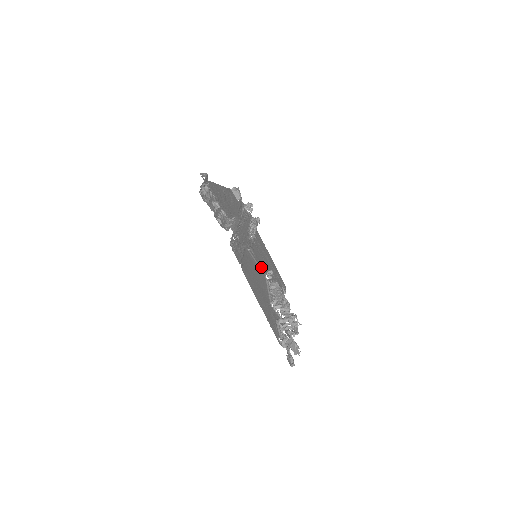
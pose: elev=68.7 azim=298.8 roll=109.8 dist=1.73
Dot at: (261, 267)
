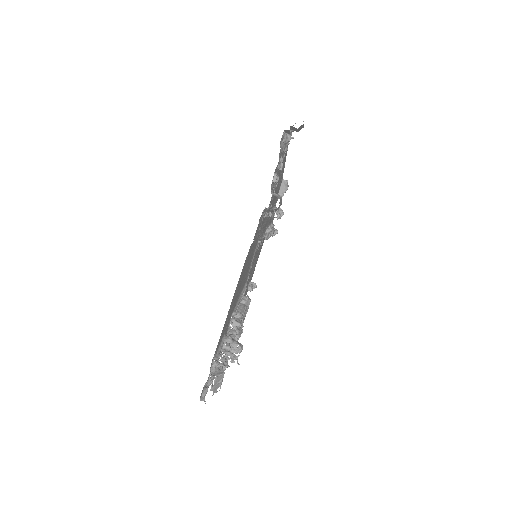
Dot at: occluded
